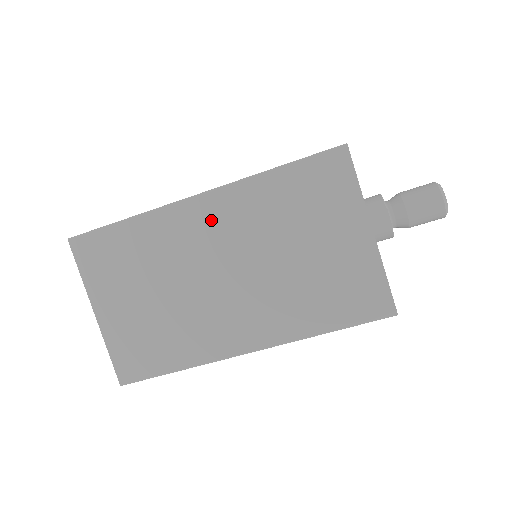
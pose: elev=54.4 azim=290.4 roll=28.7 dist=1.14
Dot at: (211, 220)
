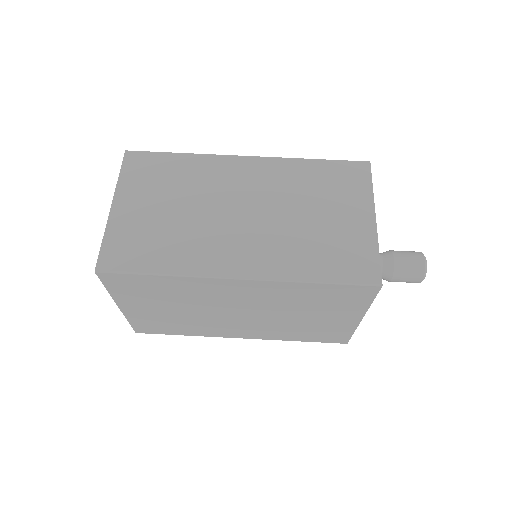
Dot at: (250, 173)
